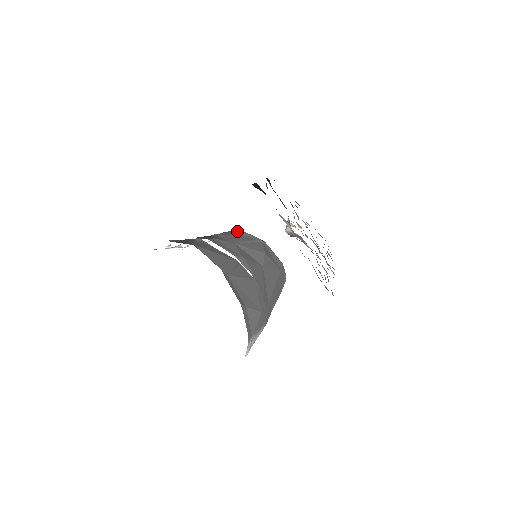
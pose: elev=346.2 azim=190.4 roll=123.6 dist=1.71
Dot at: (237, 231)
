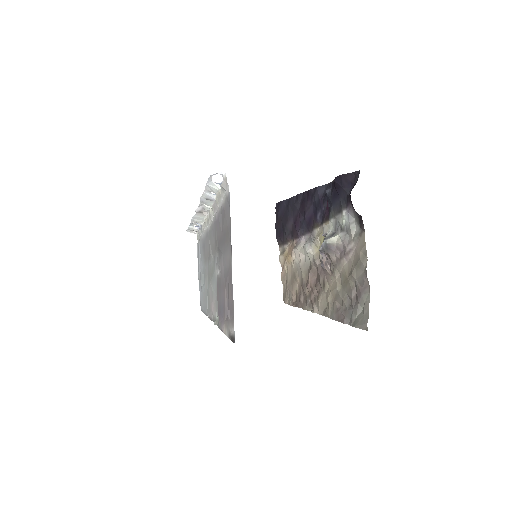
Dot at: occluded
